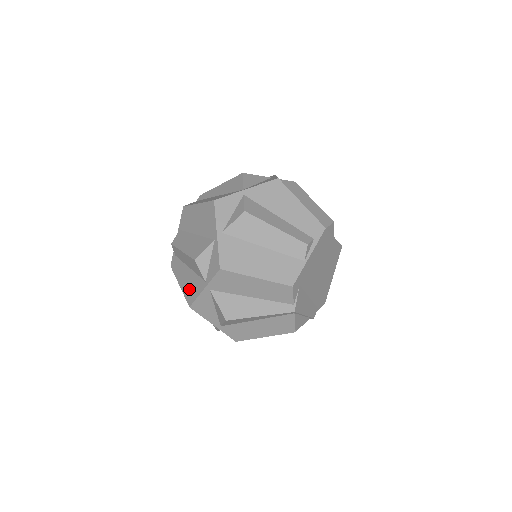
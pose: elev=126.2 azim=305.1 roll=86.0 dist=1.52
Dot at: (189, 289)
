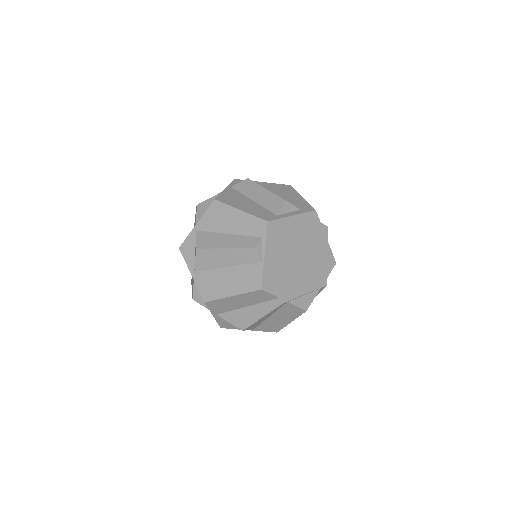
Dot at: occluded
